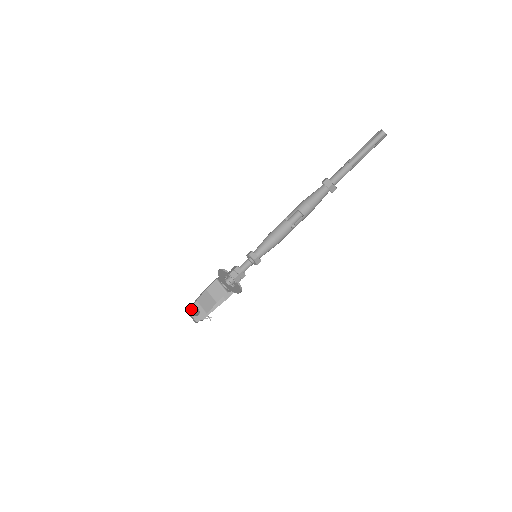
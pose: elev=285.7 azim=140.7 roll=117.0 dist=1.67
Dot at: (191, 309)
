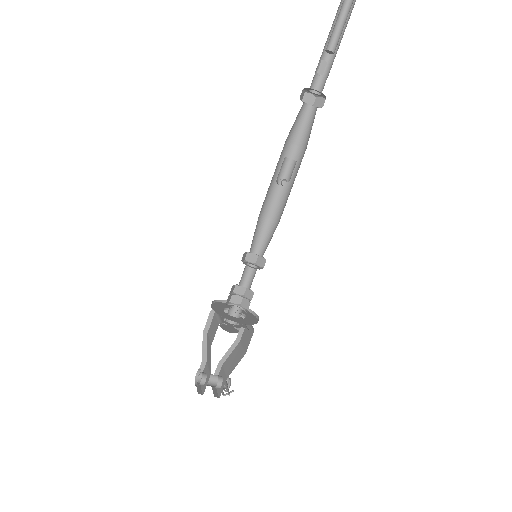
Dot at: occluded
